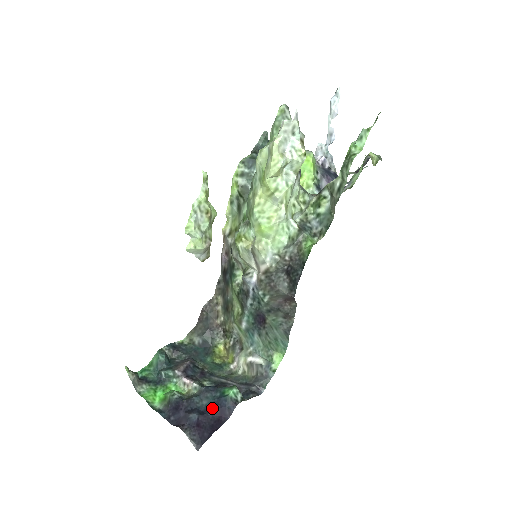
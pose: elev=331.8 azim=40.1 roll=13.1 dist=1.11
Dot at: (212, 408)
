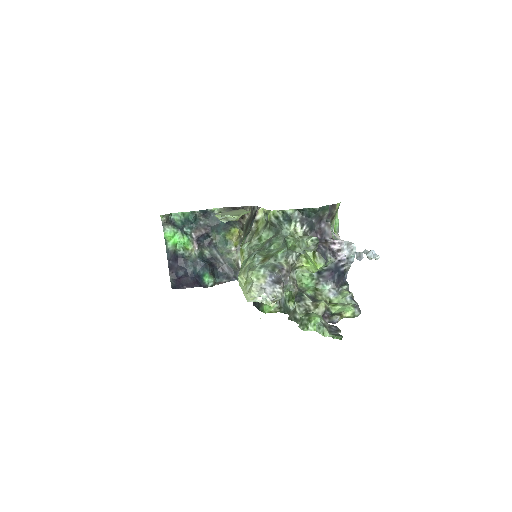
Dot at: (194, 276)
